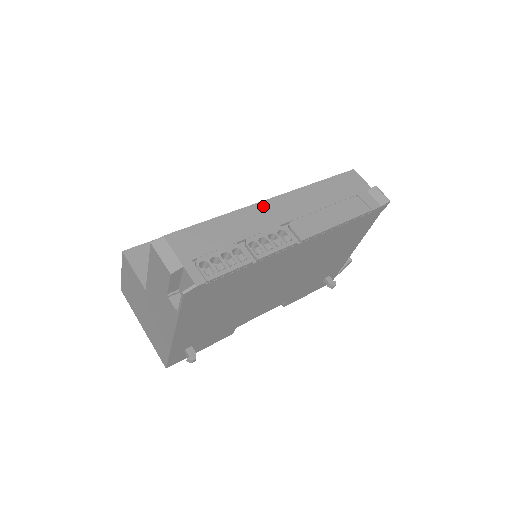
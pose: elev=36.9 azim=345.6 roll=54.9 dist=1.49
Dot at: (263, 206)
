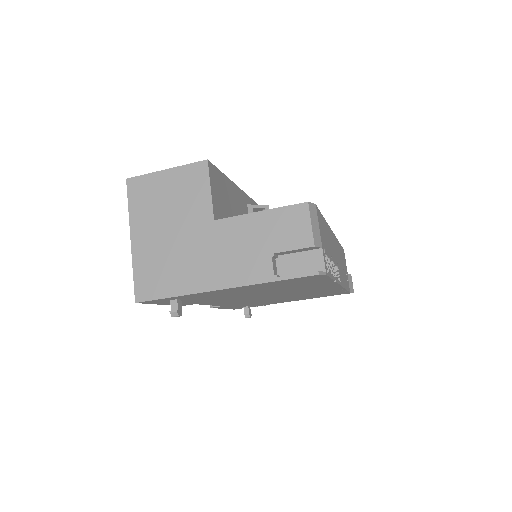
Dot at: occluded
